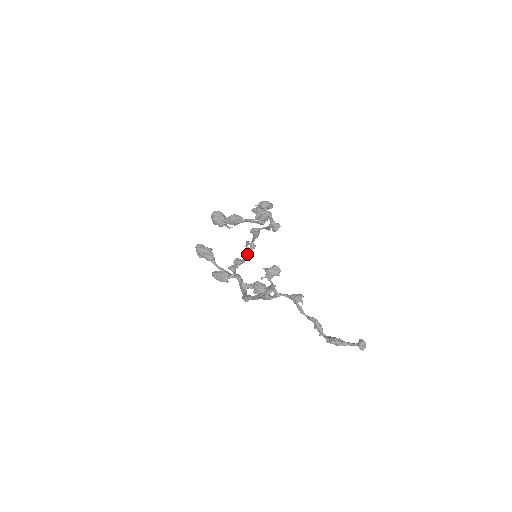
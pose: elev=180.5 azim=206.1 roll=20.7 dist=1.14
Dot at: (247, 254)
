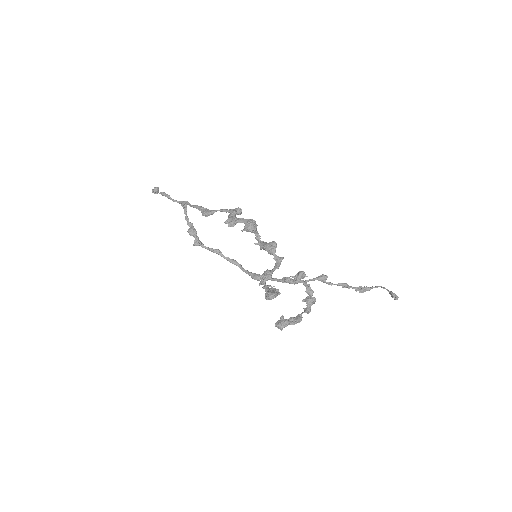
Dot at: (186, 215)
